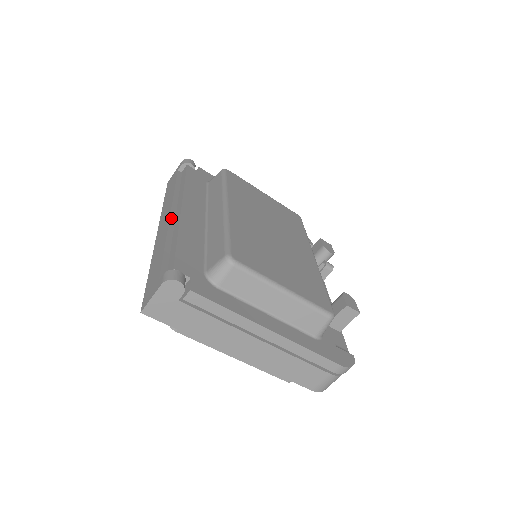
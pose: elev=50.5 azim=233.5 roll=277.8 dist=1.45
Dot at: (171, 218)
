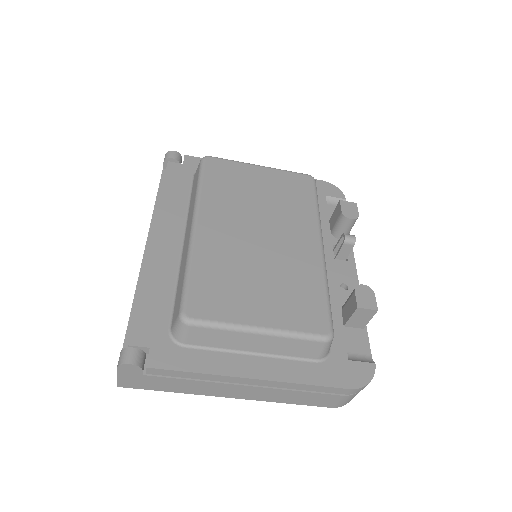
Dot at: (145, 253)
